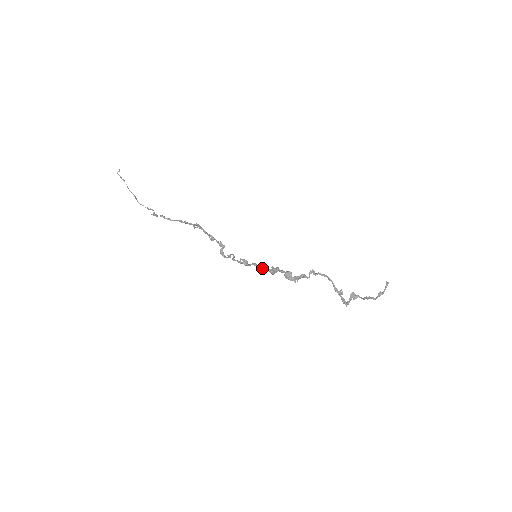
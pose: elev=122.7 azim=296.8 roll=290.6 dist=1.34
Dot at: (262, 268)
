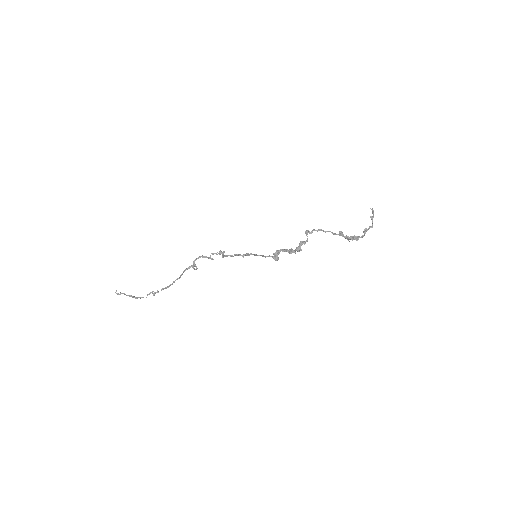
Dot at: (265, 256)
